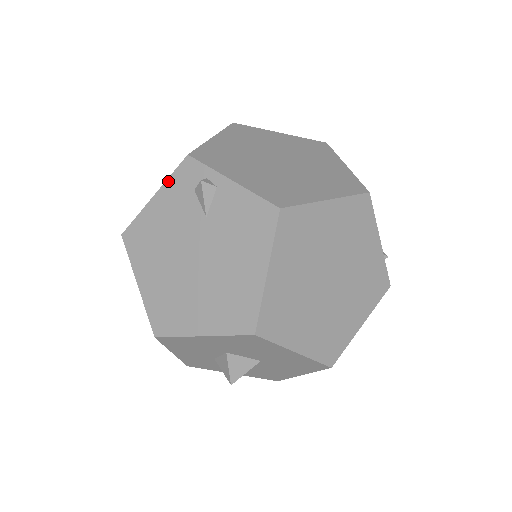
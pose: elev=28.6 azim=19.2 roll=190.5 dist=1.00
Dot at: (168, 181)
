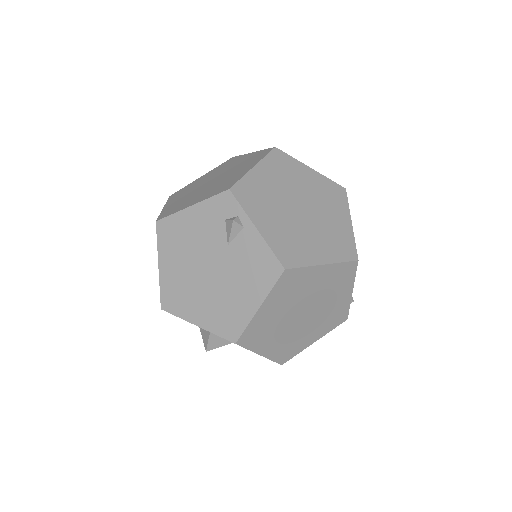
Dot at: (207, 201)
